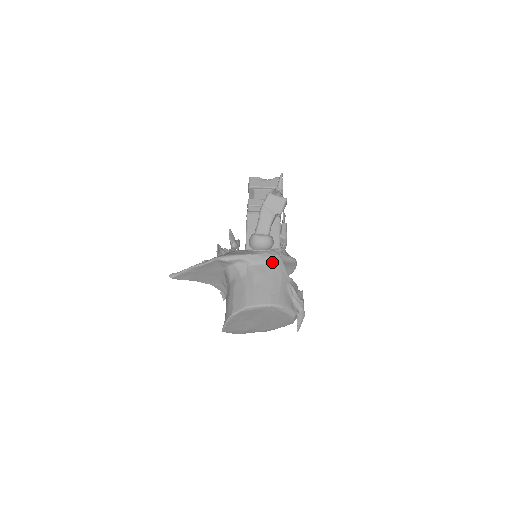
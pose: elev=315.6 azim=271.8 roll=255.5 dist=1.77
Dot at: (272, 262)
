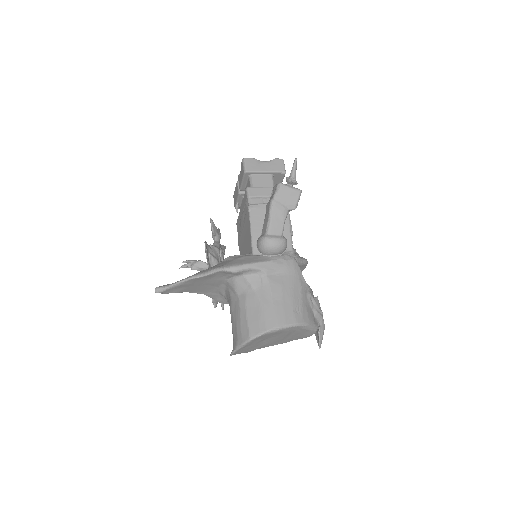
Dot at: (289, 269)
